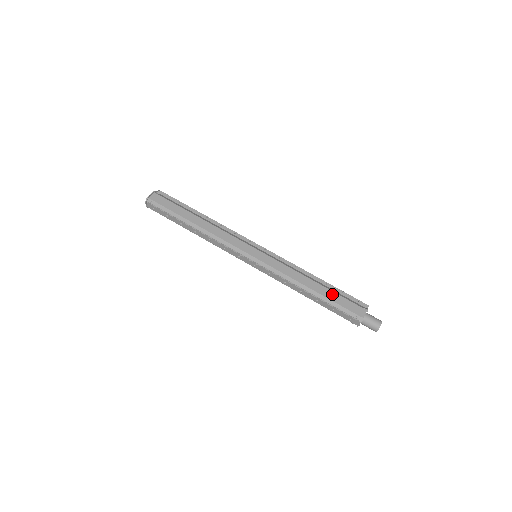
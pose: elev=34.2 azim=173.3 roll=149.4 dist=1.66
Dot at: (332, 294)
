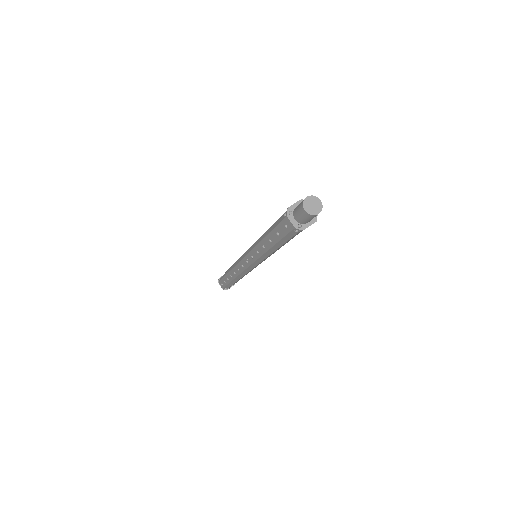
Dot at: occluded
